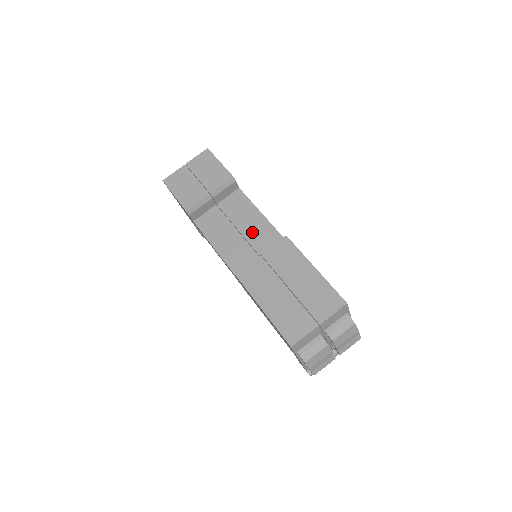
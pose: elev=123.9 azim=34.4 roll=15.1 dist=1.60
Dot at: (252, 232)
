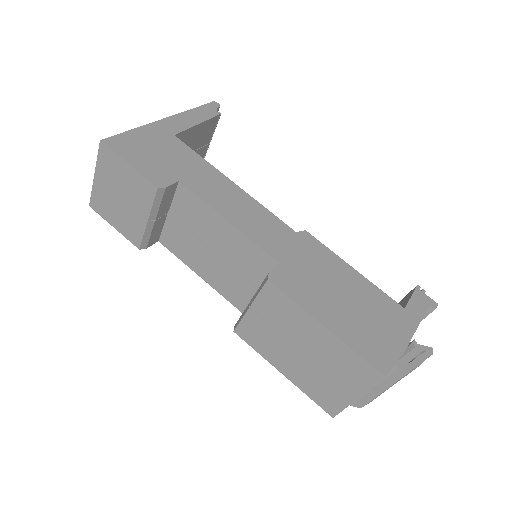
Dot at: (229, 252)
